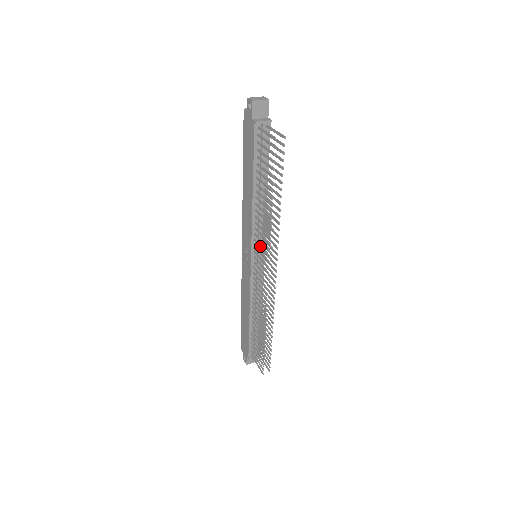
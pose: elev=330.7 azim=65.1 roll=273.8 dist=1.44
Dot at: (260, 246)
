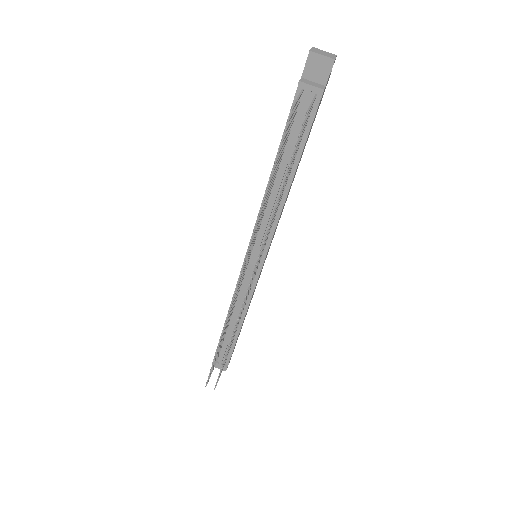
Dot at: occluded
